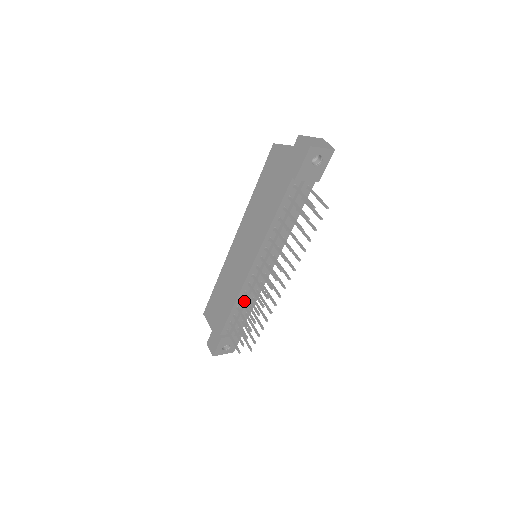
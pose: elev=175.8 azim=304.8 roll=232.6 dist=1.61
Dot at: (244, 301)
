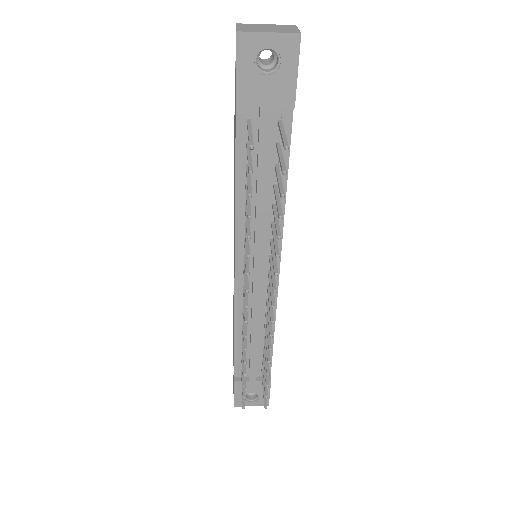
Dot at: (250, 327)
